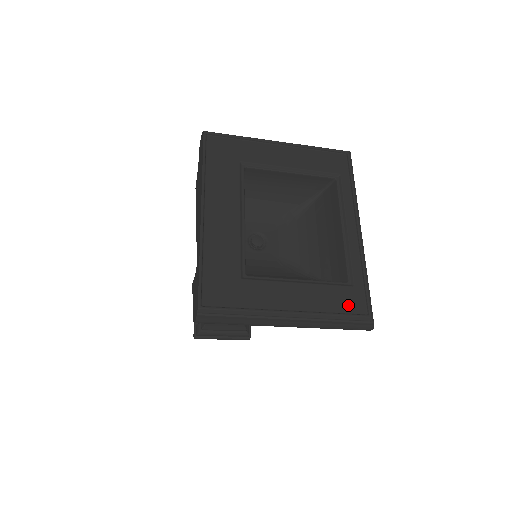
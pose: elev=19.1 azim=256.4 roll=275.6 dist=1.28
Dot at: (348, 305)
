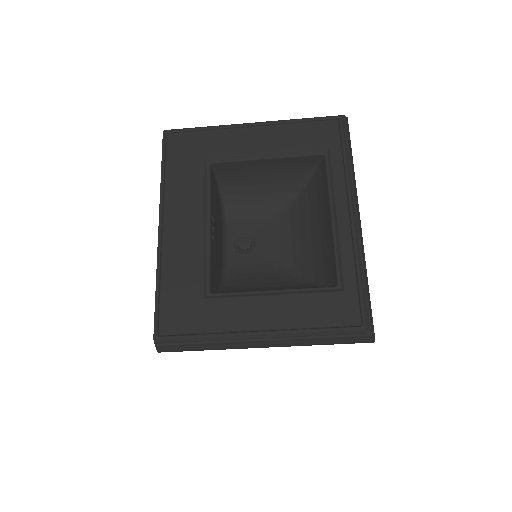
Dot at: (335, 316)
